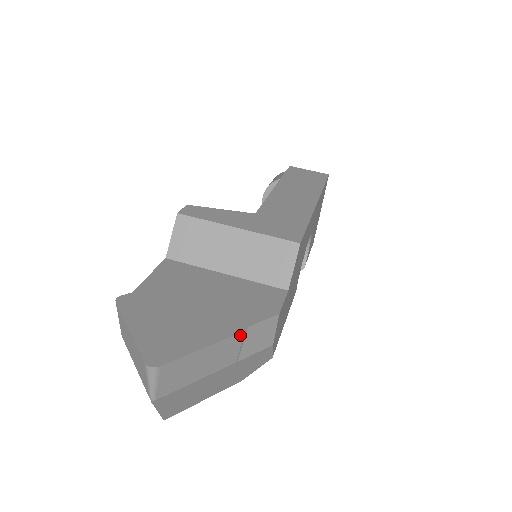
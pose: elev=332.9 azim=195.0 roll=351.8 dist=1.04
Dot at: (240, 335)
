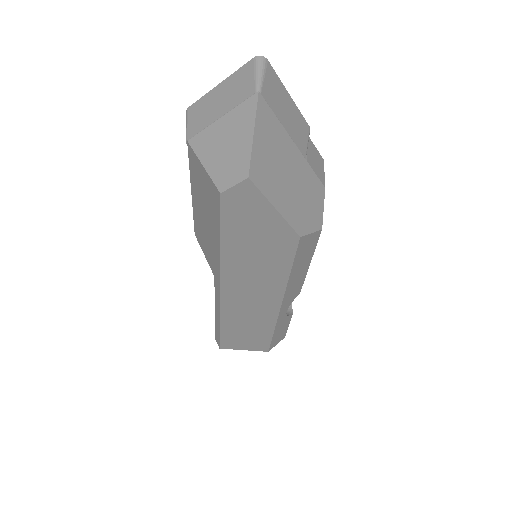
Dot at: (307, 126)
